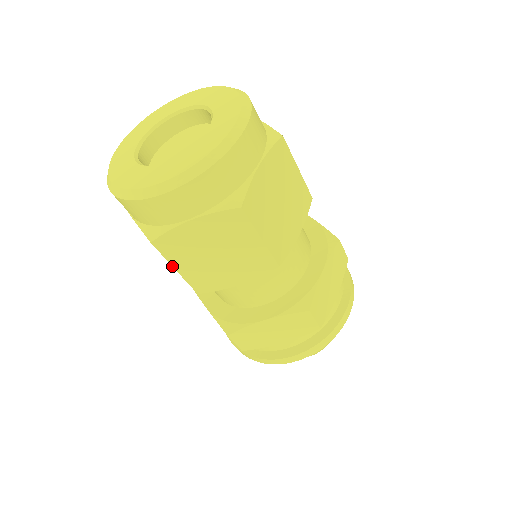
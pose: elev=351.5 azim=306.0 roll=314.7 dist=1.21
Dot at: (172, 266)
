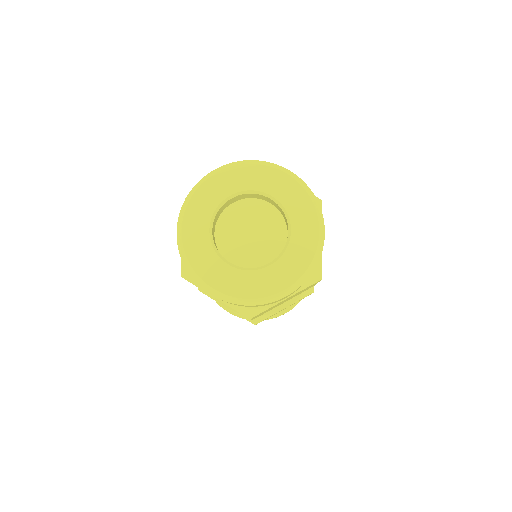
Dot at: (251, 319)
